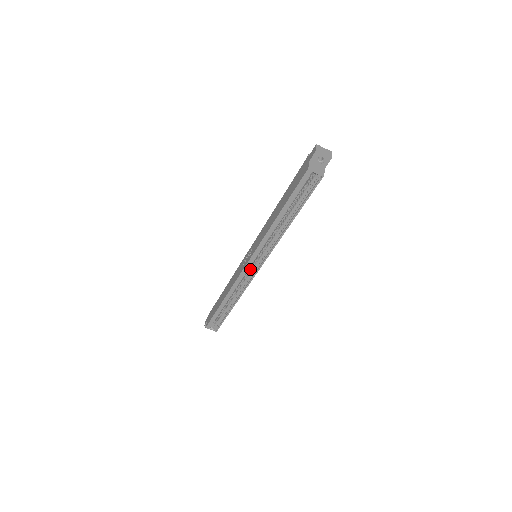
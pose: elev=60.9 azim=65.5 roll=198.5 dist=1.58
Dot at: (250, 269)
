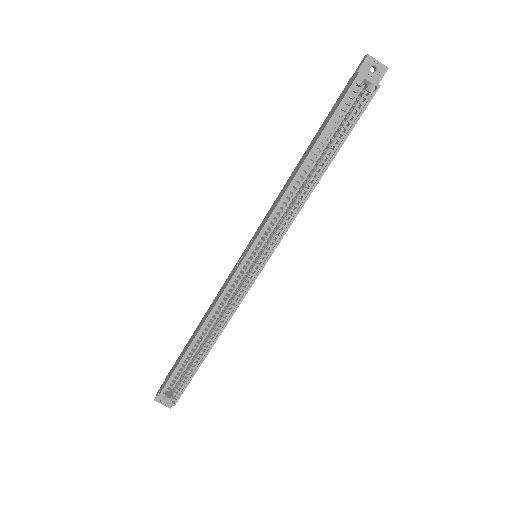
Dot at: (247, 273)
